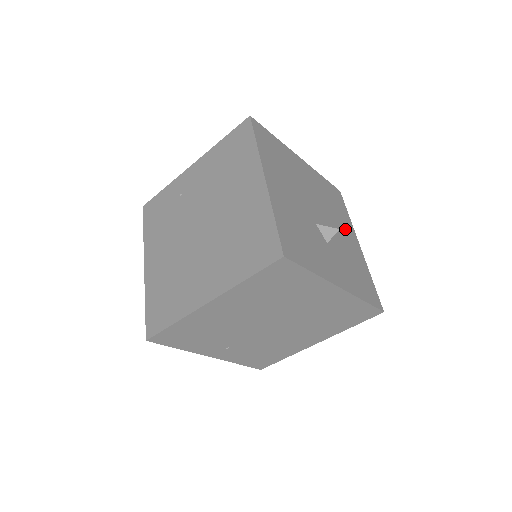
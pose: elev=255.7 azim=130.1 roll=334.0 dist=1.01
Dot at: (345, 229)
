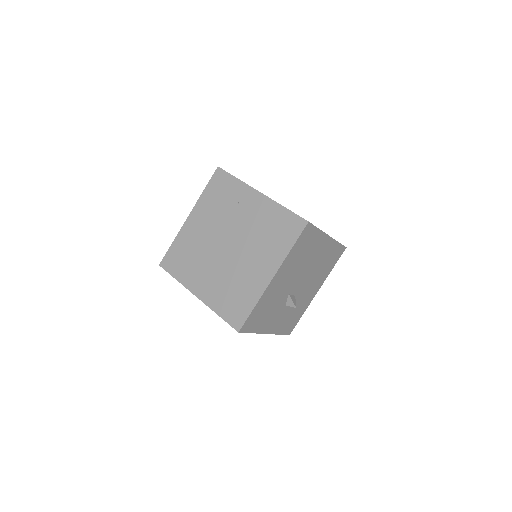
Dot at: (316, 284)
